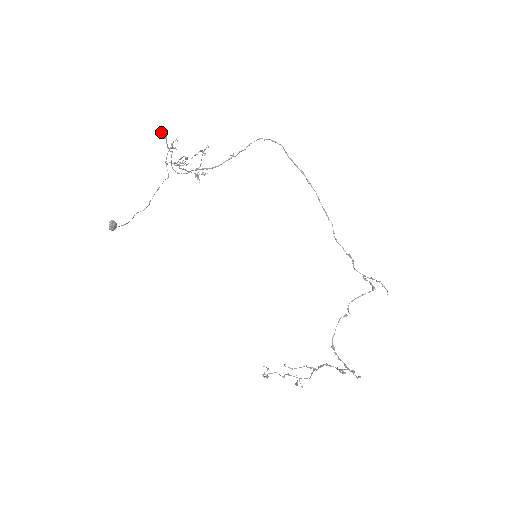
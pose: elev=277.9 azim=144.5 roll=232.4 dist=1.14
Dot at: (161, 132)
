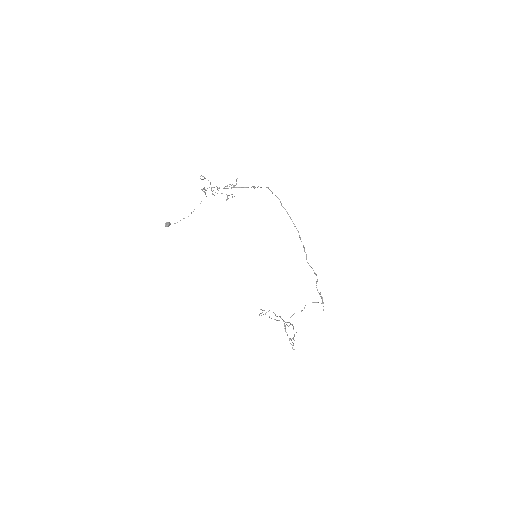
Dot at: occluded
